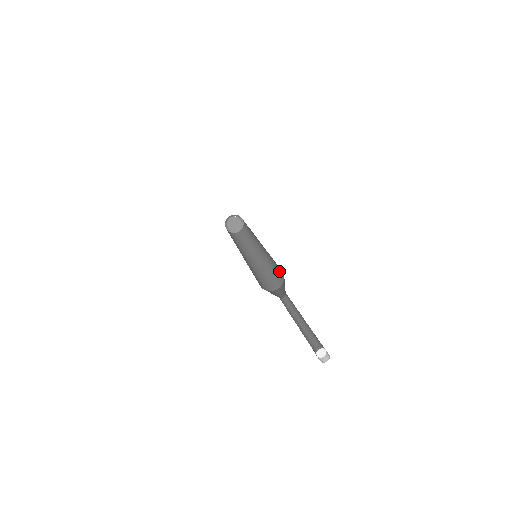
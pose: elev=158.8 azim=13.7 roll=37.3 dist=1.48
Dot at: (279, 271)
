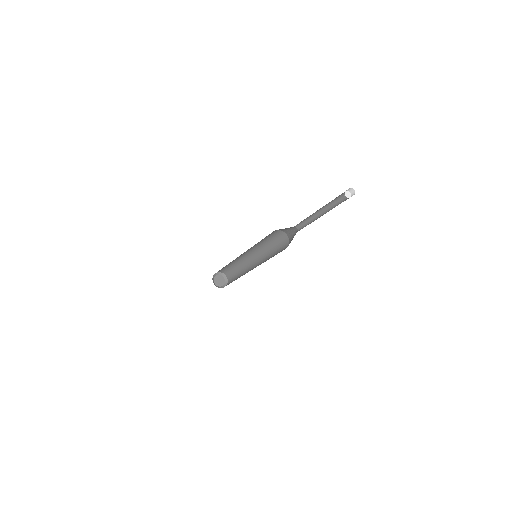
Dot at: (282, 245)
